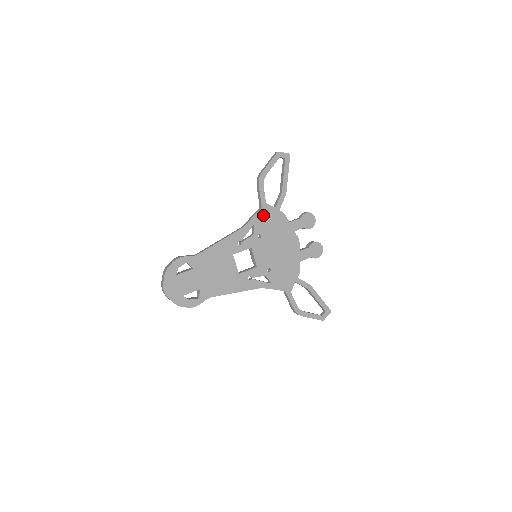
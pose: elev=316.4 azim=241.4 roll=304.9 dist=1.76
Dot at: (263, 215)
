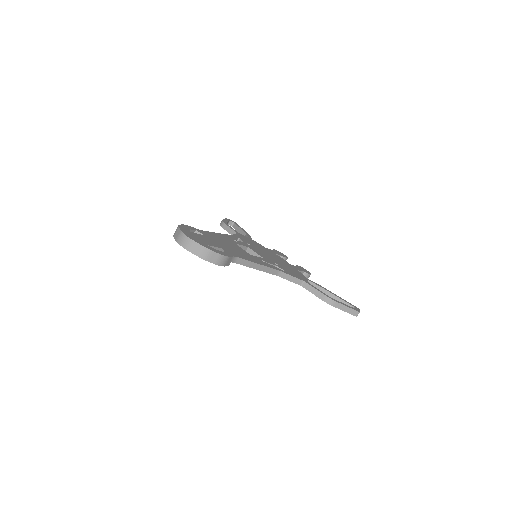
Dot at: (242, 237)
